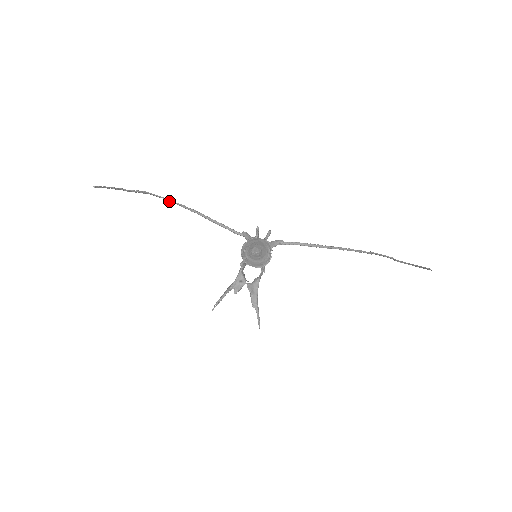
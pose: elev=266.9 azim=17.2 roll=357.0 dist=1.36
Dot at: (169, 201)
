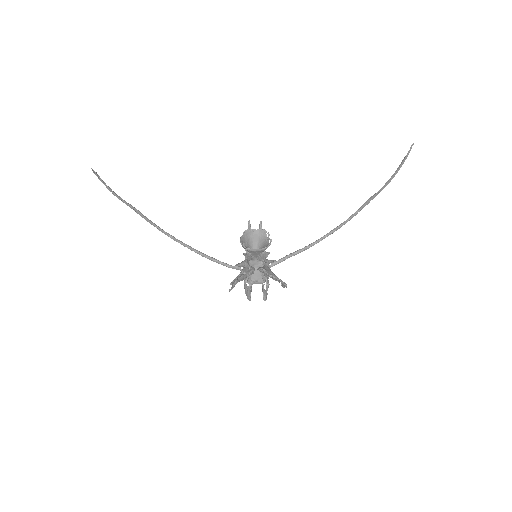
Dot at: (158, 228)
